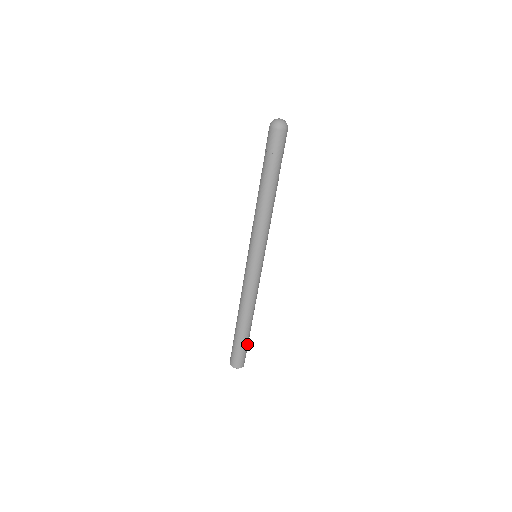
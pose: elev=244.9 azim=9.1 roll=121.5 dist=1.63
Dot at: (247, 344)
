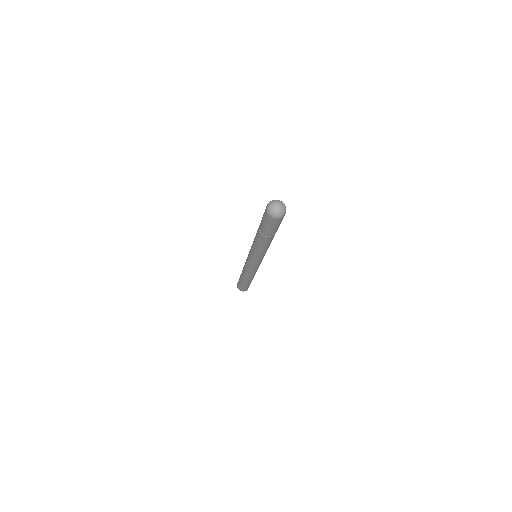
Dot at: (247, 286)
